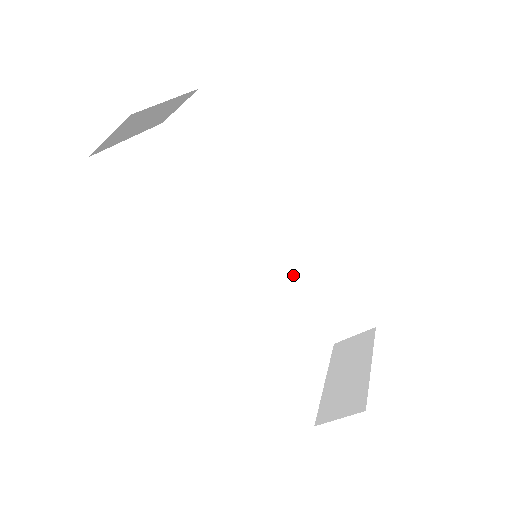
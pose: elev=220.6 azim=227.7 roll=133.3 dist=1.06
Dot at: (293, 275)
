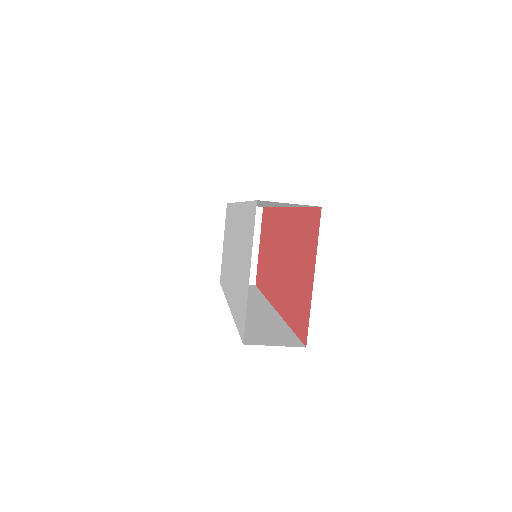
Dot at: occluded
